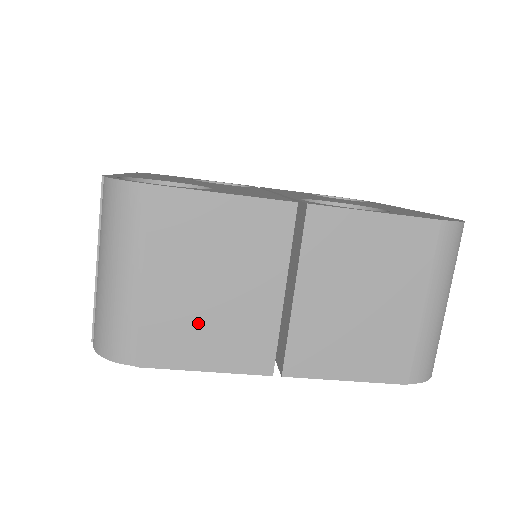
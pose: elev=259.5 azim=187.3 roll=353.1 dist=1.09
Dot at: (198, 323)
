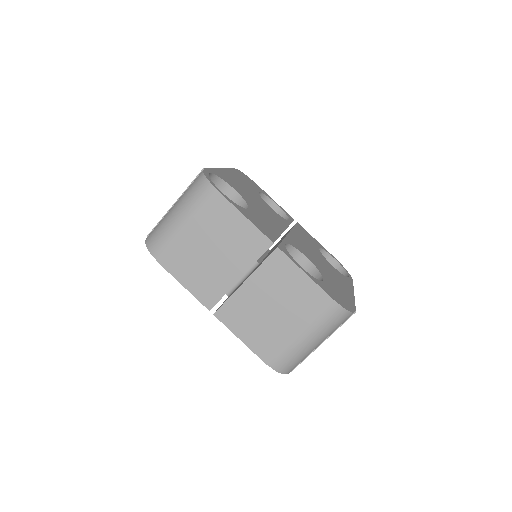
Dot at: (194, 262)
